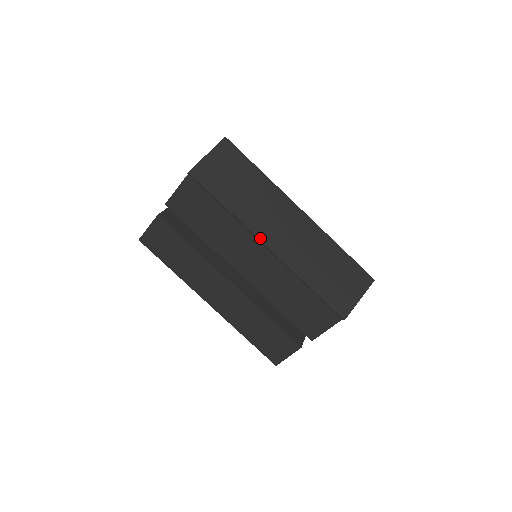
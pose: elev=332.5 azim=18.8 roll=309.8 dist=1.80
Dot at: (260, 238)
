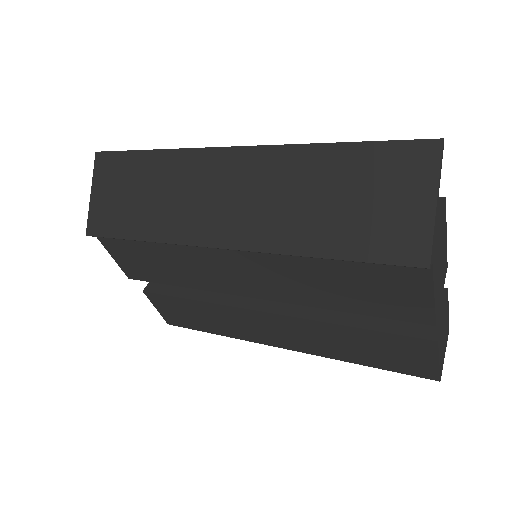
Dot at: (203, 244)
